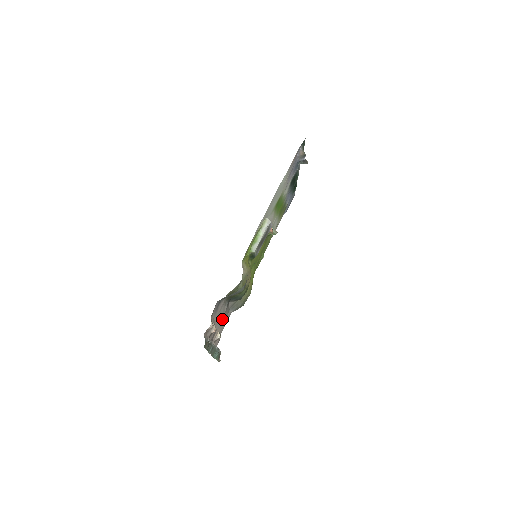
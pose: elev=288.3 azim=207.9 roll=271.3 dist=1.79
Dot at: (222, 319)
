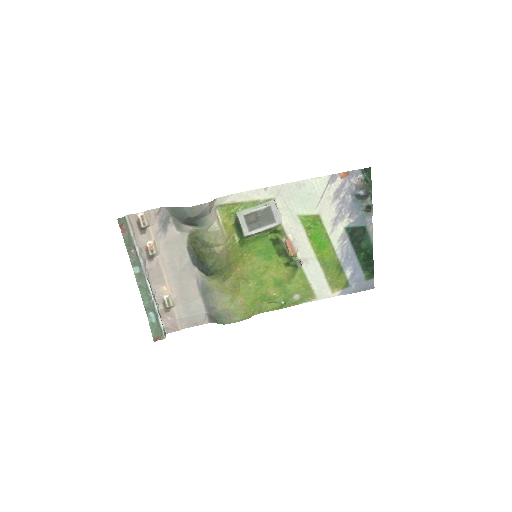
Dot at: (177, 274)
